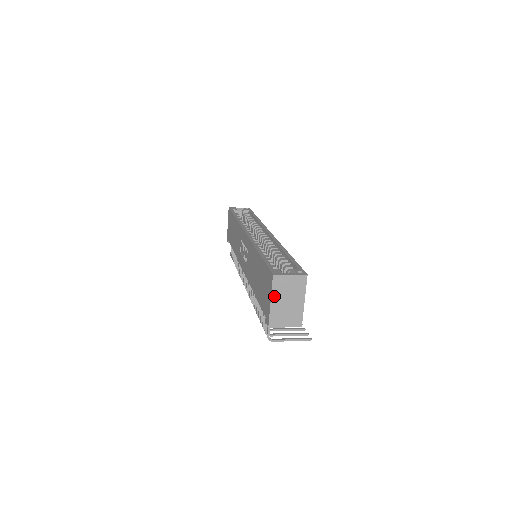
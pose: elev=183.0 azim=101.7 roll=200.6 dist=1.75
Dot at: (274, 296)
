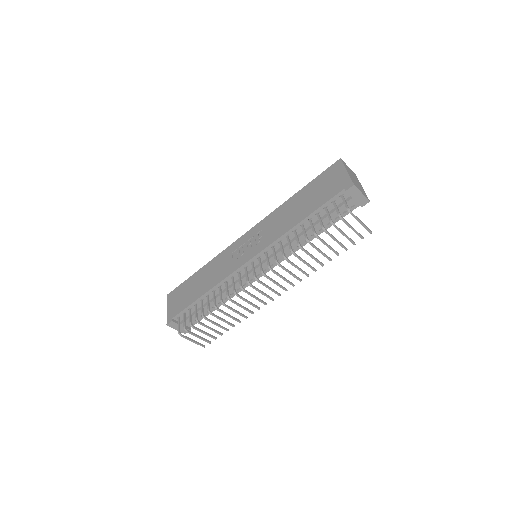
Dot at: (347, 170)
